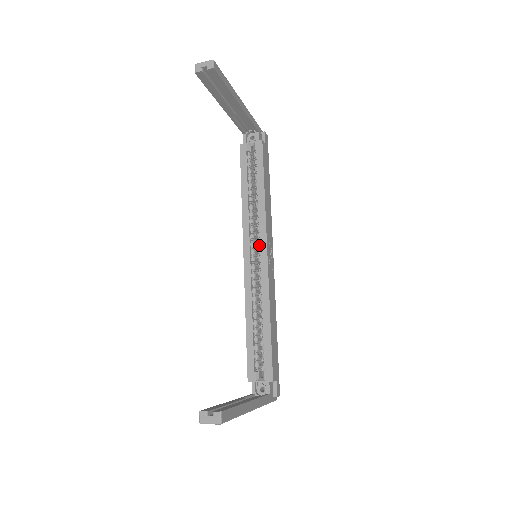
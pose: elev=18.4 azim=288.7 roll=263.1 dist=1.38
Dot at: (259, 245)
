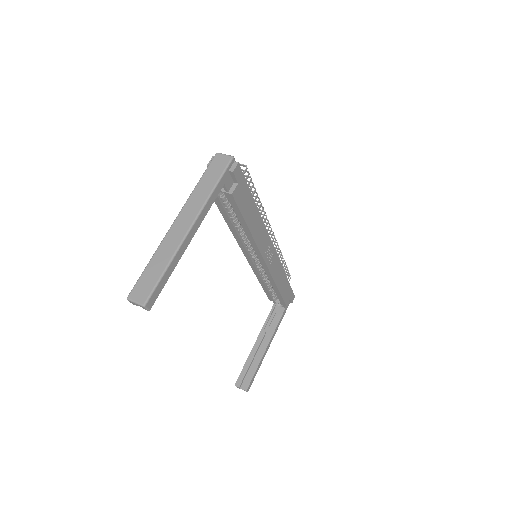
Dot at: (256, 254)
